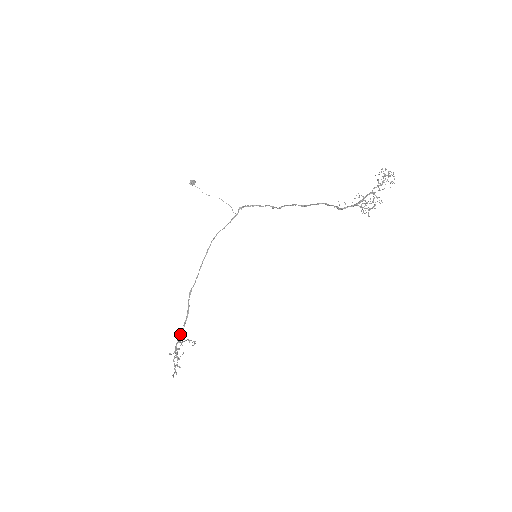
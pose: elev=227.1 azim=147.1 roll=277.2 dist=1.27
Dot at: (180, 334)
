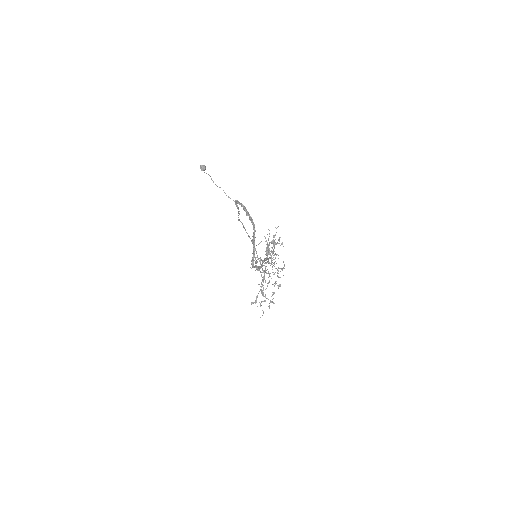
Dot at: (263, 282)
